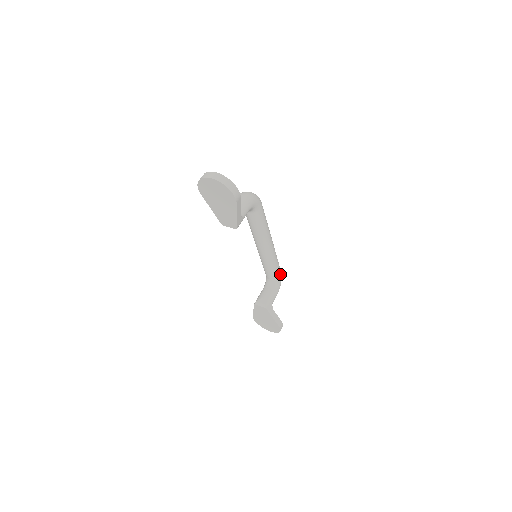
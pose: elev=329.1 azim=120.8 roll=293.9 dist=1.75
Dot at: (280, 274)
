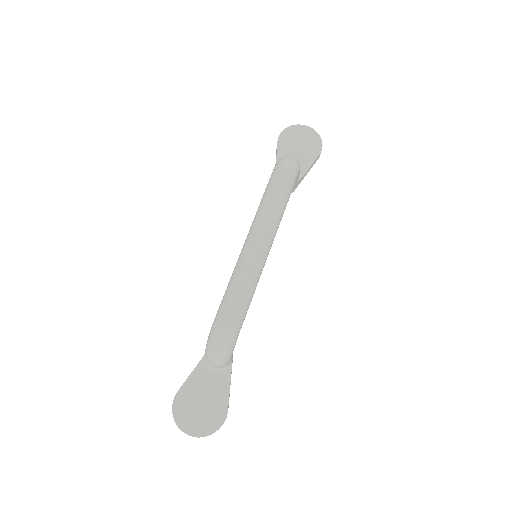
Dot at: occluded
